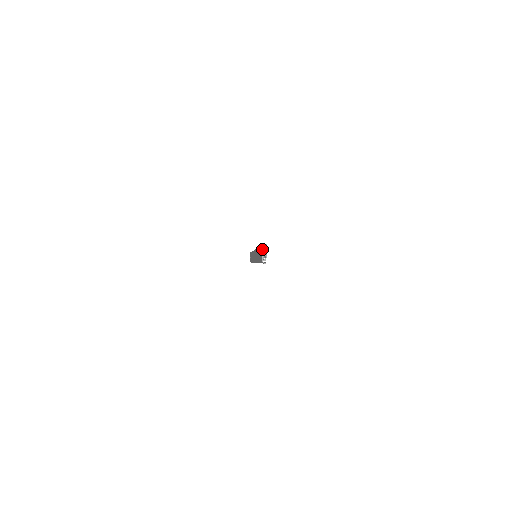
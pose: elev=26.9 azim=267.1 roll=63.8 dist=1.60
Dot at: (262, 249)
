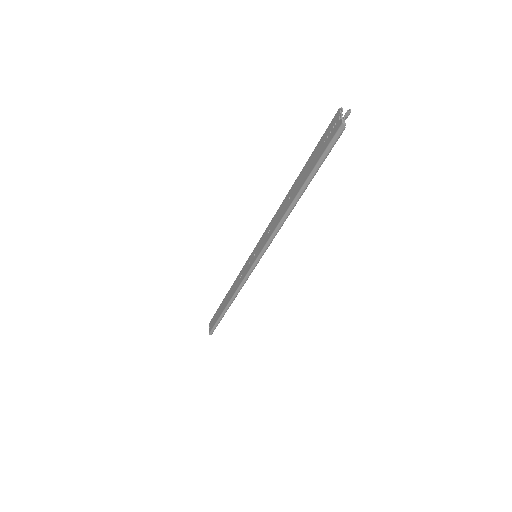
Dot at: (338, 112)
